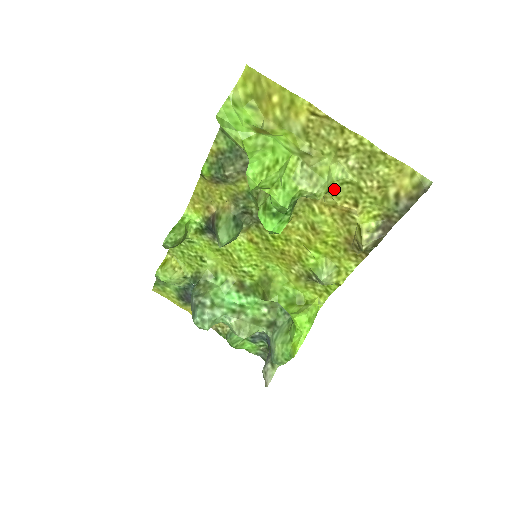
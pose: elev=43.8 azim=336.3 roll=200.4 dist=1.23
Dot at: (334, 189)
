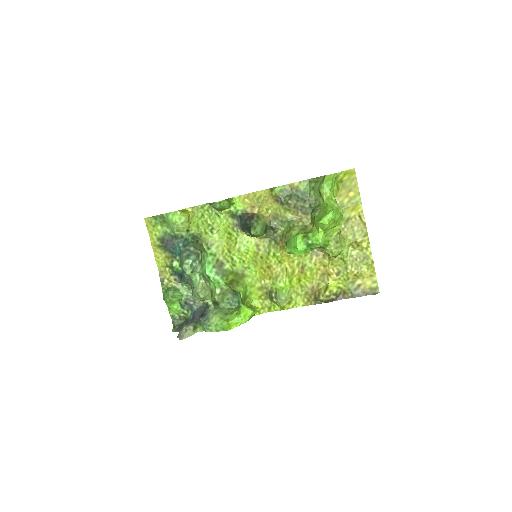
Dot at: (336, 258)
